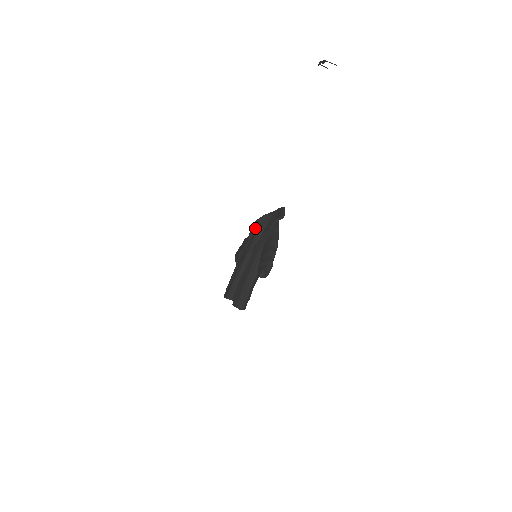
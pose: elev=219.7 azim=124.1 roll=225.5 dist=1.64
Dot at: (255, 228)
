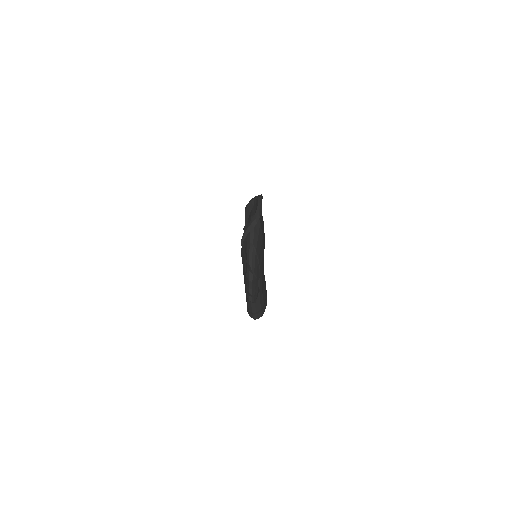
Dot at: occluded
